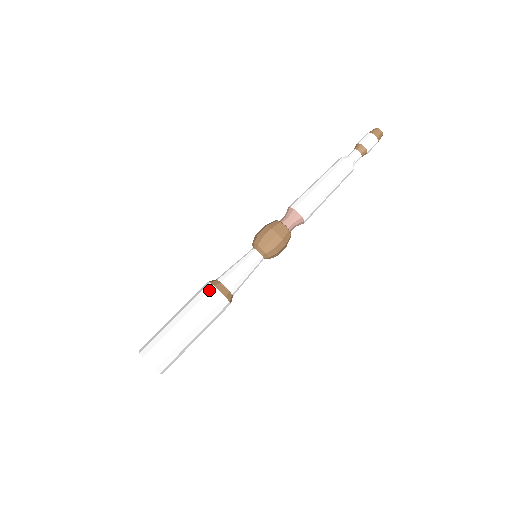
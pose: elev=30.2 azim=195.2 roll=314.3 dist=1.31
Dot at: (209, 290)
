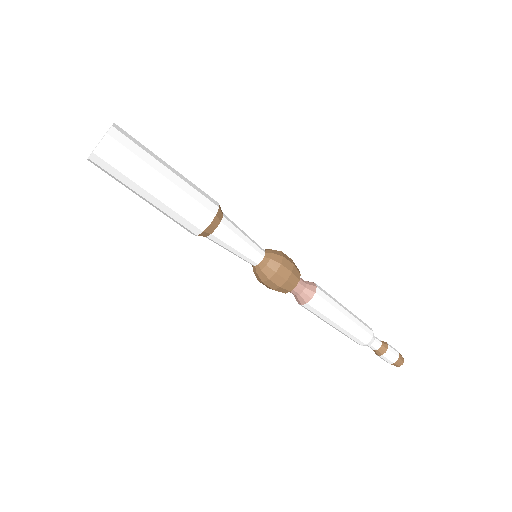
Dot at: (213, 202)
